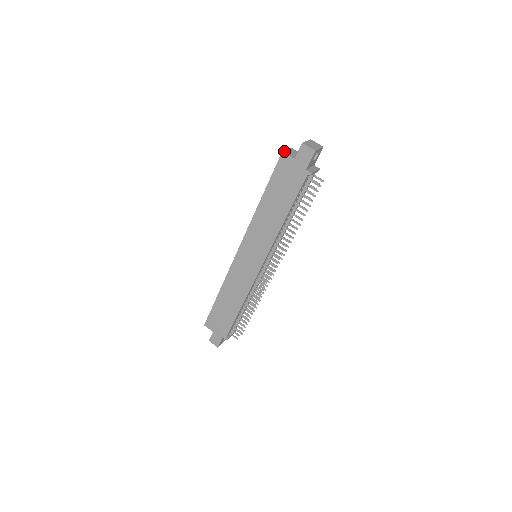
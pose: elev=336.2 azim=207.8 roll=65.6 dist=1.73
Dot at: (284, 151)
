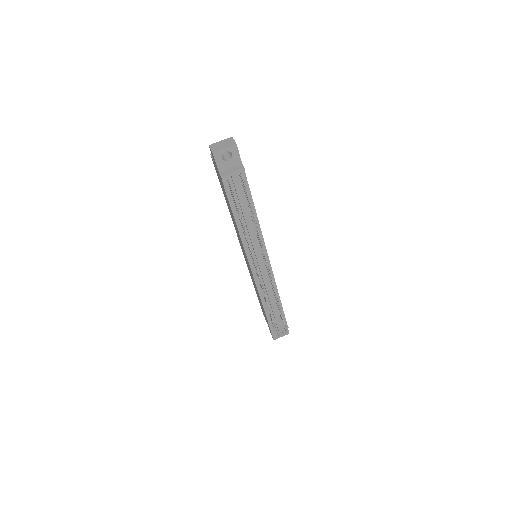
Dot at: occluded
